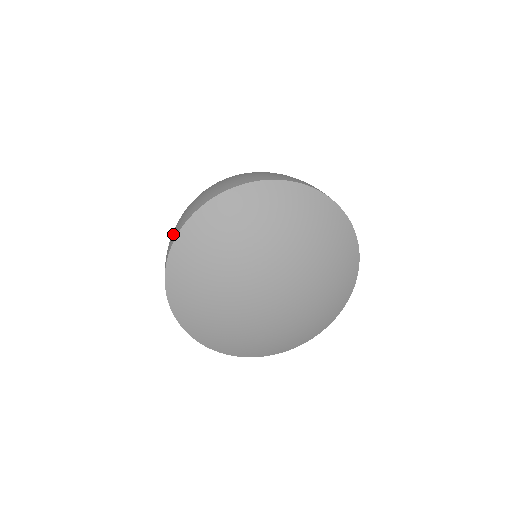
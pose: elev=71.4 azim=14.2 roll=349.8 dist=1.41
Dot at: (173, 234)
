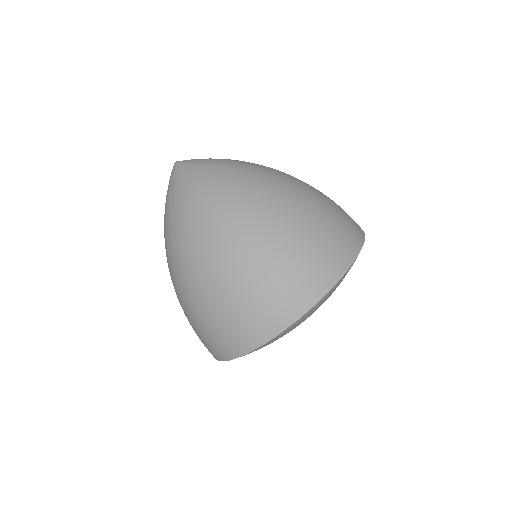
Dot at: (254, 327)
